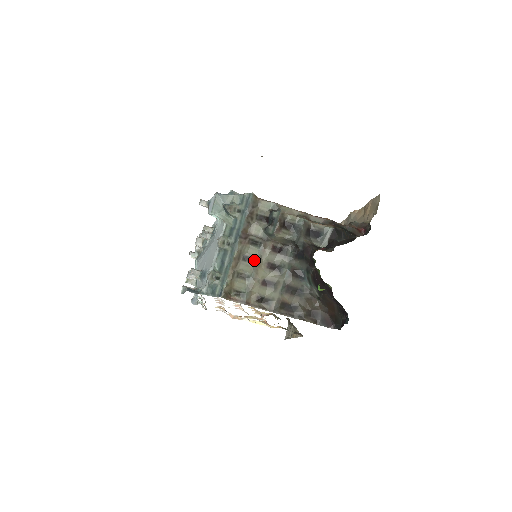
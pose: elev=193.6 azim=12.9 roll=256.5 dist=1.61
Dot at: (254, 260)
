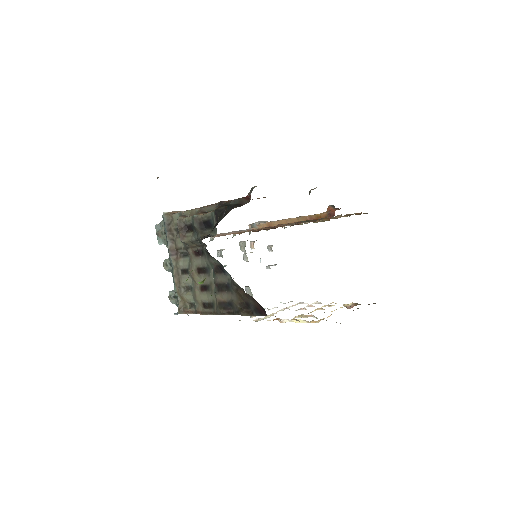
Dot at: (188, 271)
